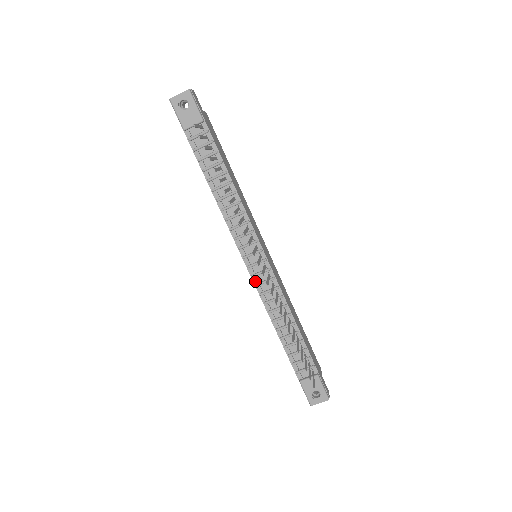
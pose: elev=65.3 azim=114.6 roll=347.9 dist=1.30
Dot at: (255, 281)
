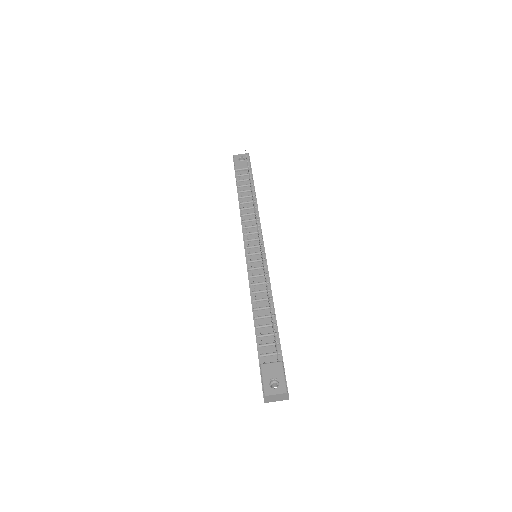
Dot at: (249, 267)
